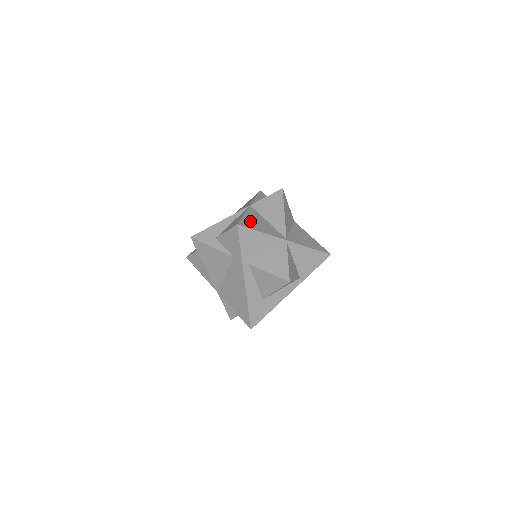
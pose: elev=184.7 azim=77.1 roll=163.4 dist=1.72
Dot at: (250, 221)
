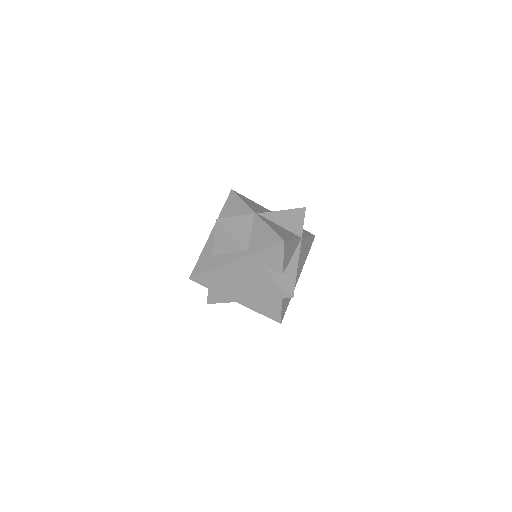
Dot at: (248, 200)
